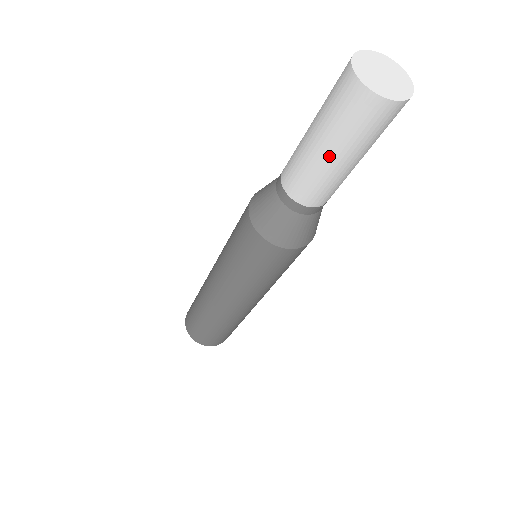
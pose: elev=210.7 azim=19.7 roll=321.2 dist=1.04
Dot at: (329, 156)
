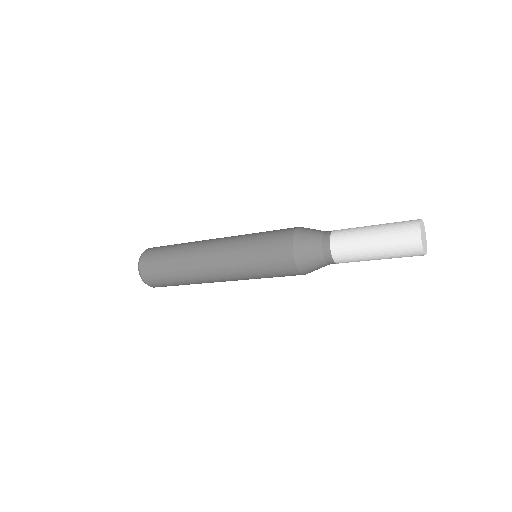
Dot at: (373, 243)
